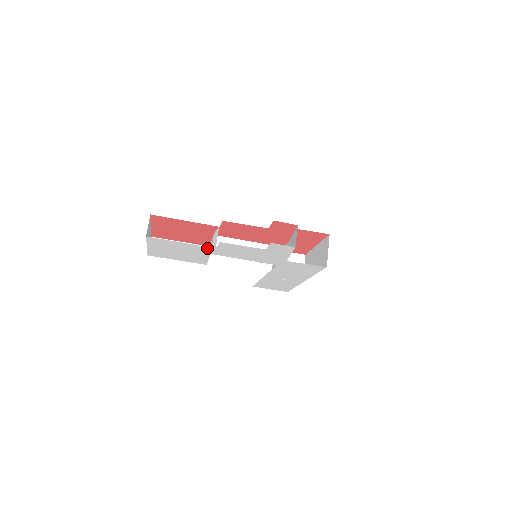
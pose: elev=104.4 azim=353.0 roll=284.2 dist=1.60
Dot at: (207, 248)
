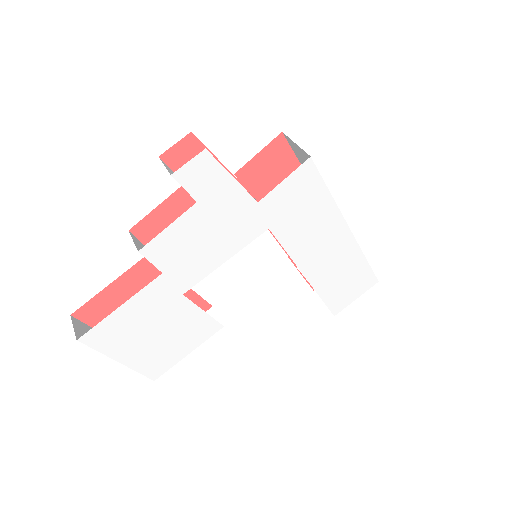
Dot at: (157, 285)
